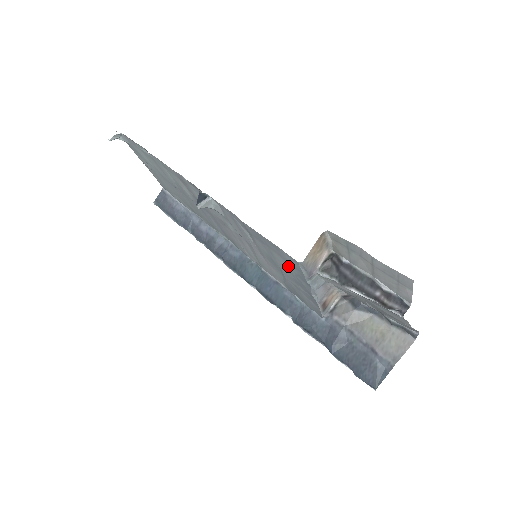
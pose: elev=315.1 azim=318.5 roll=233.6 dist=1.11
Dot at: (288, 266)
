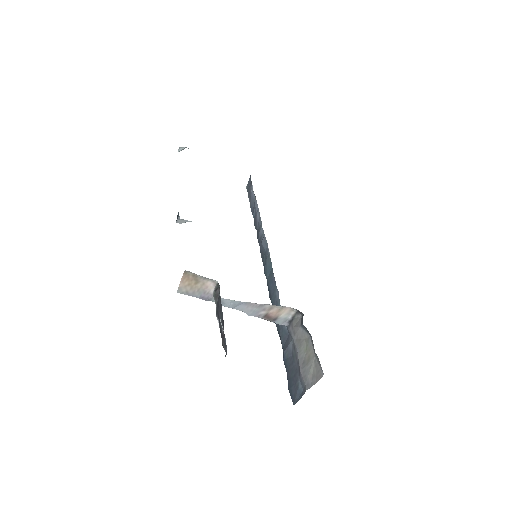
Dot at: occluded
